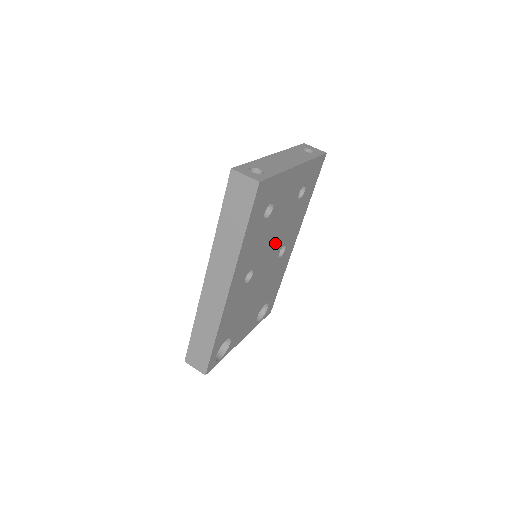
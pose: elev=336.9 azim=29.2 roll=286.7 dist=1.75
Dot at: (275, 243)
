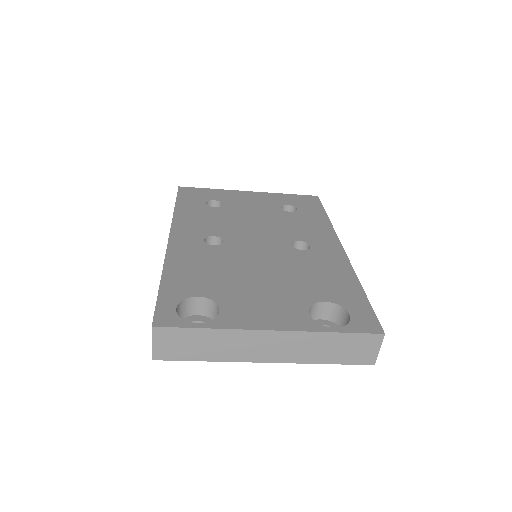
Dot at: (264, 232)
